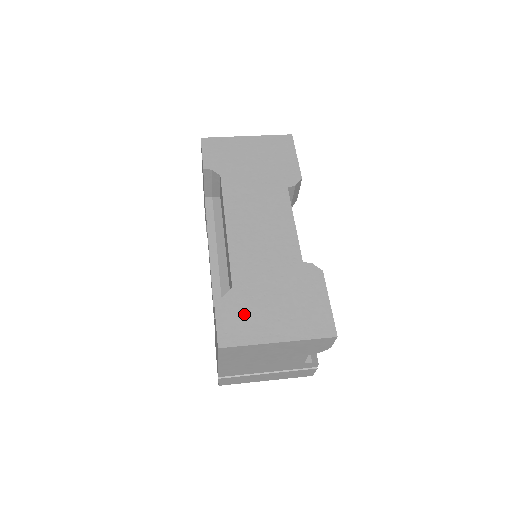
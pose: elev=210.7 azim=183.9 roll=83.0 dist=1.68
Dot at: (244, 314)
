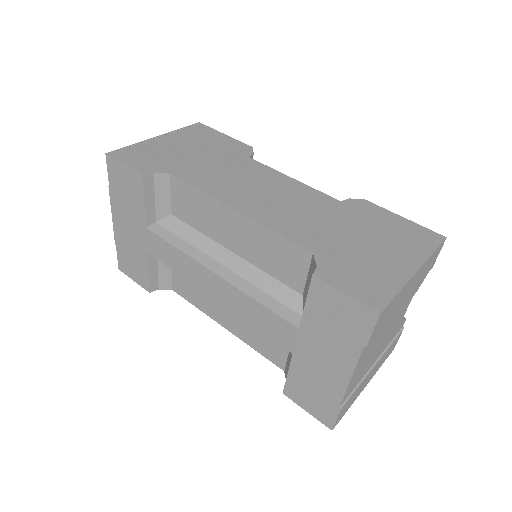
Dot at: (357, 268)
